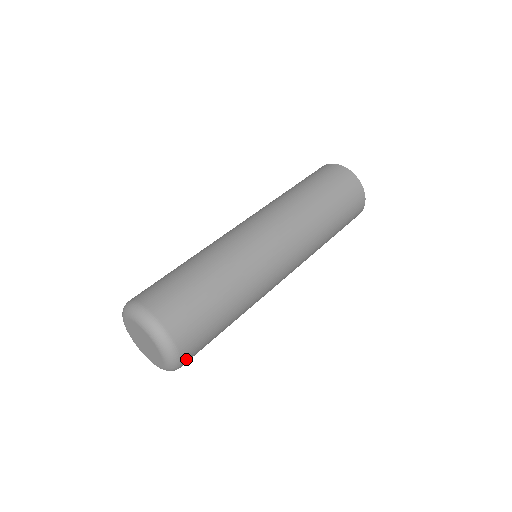
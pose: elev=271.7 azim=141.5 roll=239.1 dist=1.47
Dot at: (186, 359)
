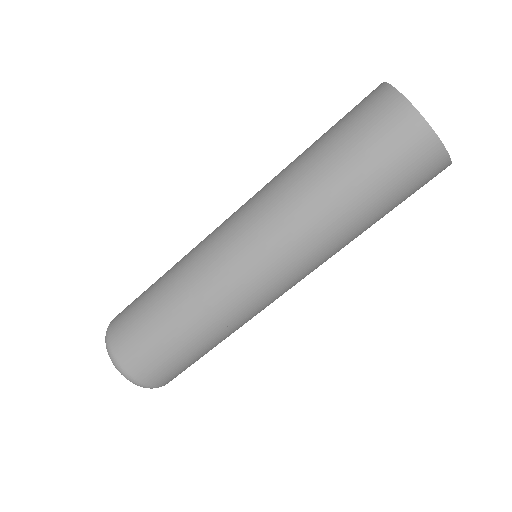
Dot at: occluded
